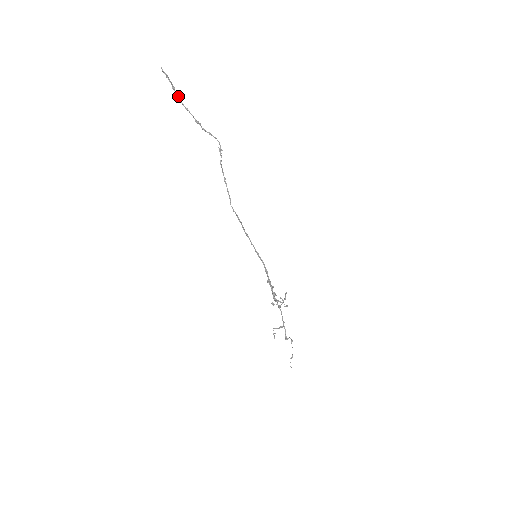
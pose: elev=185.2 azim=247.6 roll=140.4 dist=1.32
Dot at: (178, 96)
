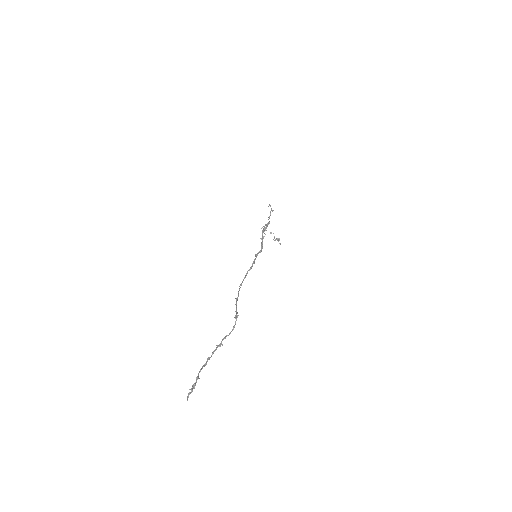
Dot at: occluded
